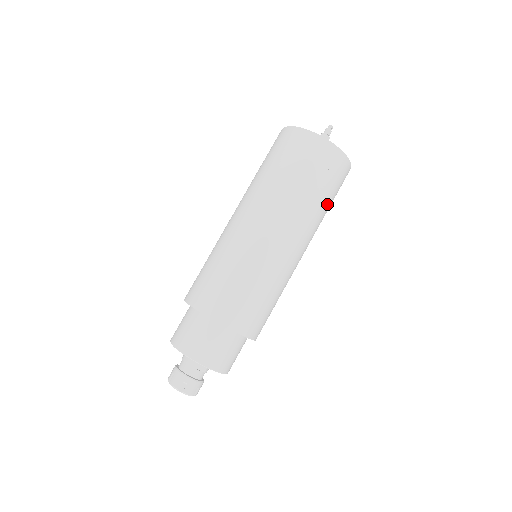
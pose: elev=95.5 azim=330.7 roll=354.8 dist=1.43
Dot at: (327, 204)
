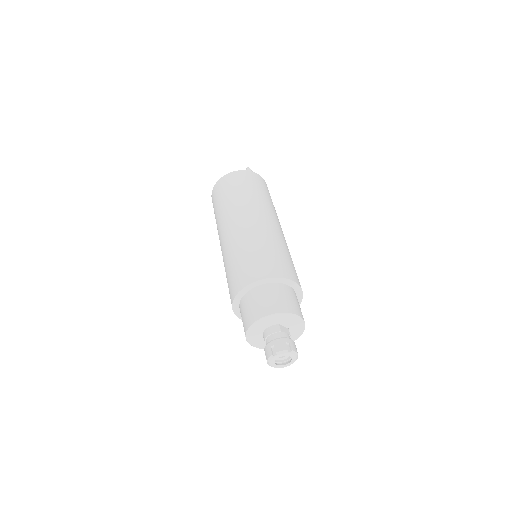
Dot at: occluded
